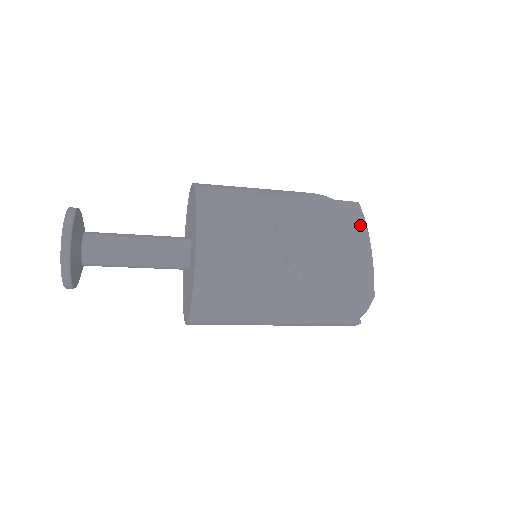
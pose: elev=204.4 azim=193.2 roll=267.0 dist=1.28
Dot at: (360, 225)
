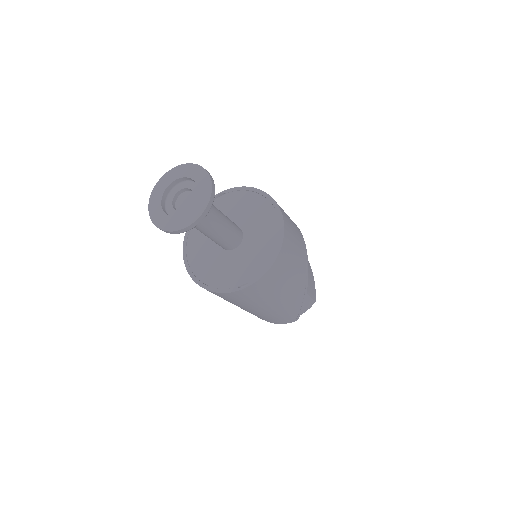
Dot at: occluded
